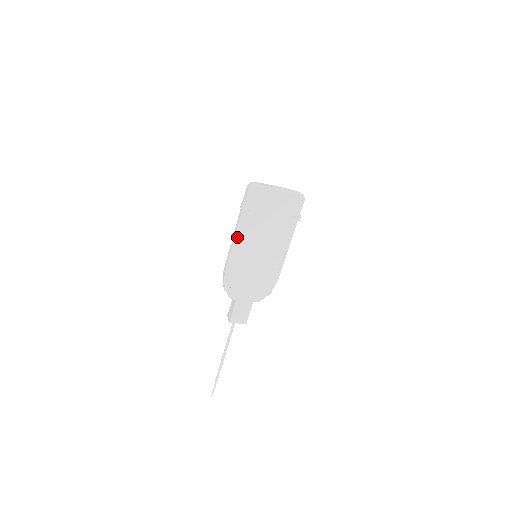
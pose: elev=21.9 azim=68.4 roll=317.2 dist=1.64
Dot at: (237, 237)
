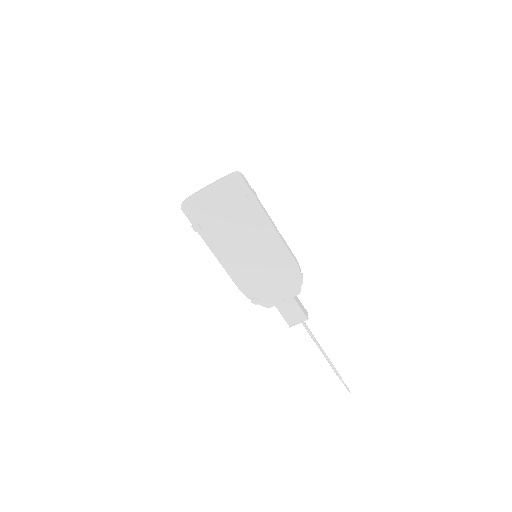
Dot at: (217, 256)
